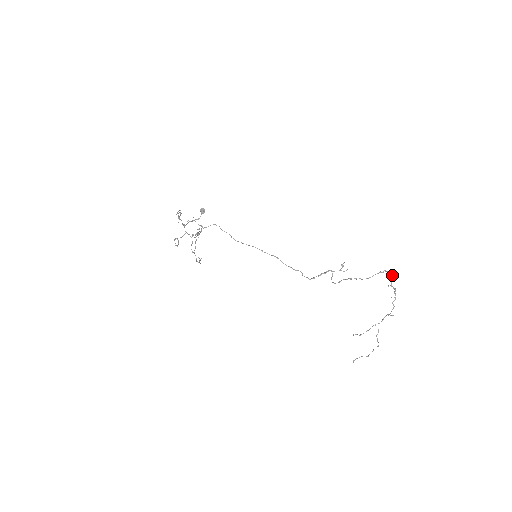
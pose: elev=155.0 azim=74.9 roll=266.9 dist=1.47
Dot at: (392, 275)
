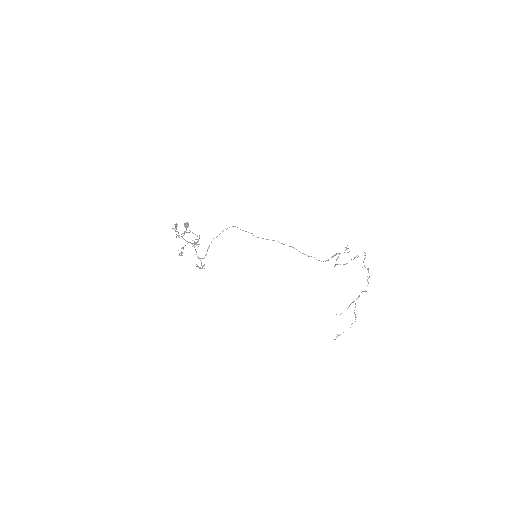
Dot at: occluded
